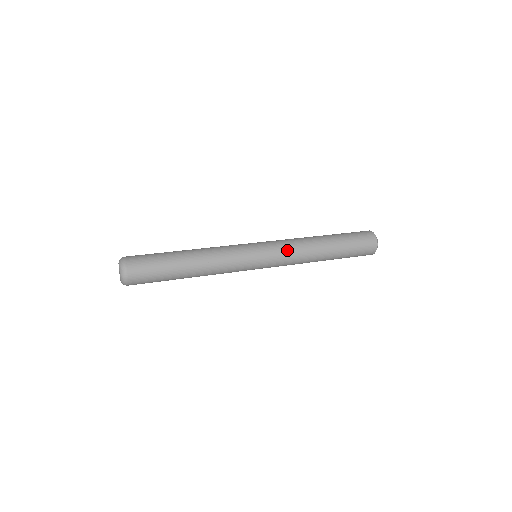
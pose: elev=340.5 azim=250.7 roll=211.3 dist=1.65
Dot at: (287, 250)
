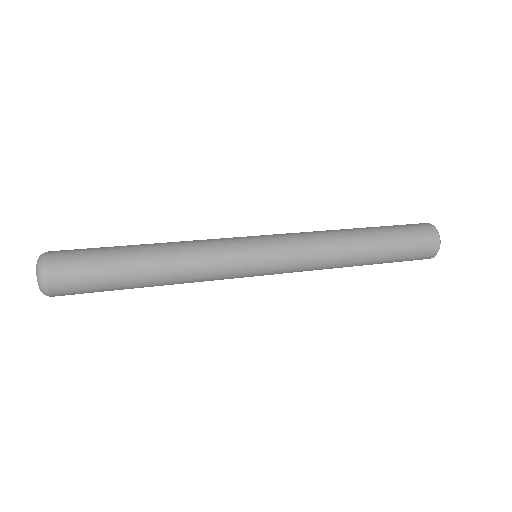
Dot at: (304, 260)
